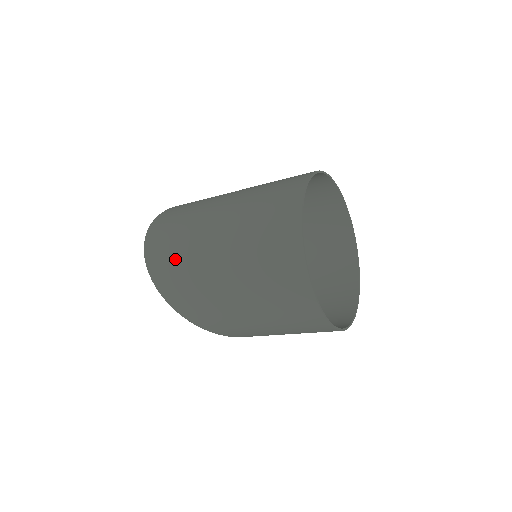
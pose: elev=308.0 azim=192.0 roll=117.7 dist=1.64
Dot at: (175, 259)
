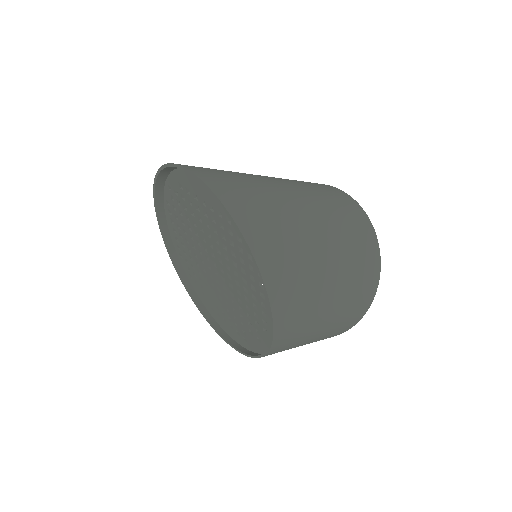
Dot at: (270, 214)
